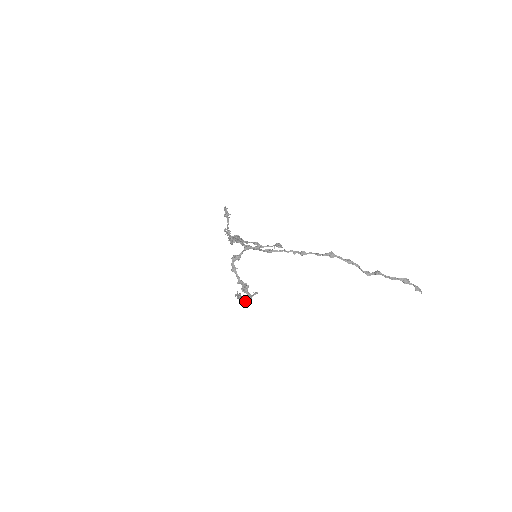
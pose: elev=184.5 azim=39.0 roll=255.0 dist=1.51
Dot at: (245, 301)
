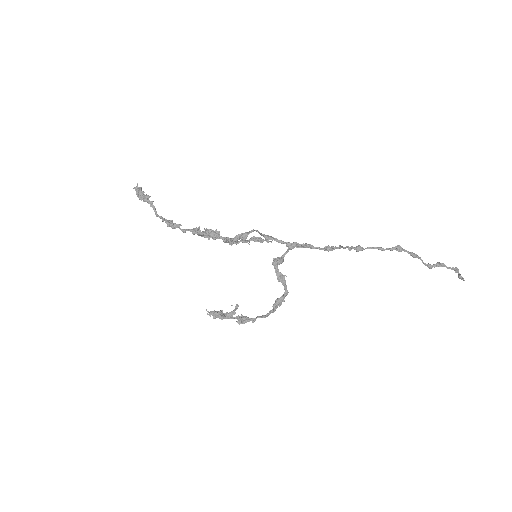
Dot at: (248, 320)
